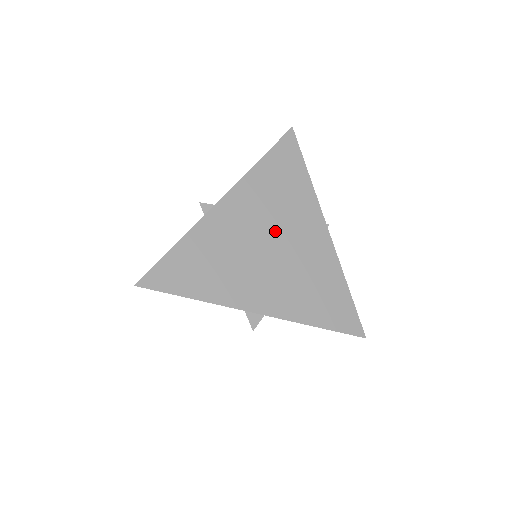
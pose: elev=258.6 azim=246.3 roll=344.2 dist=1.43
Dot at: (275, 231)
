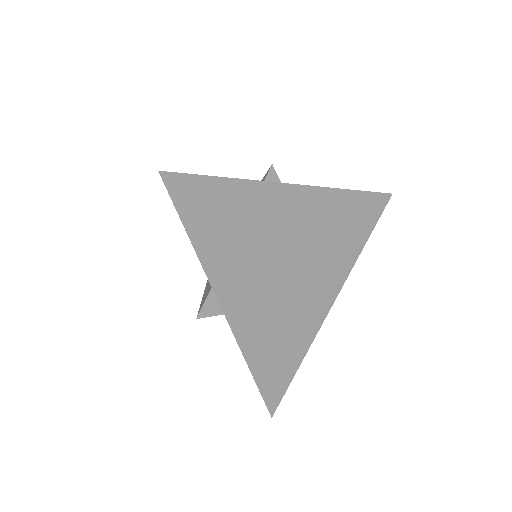
Dot at: (303, 258)
